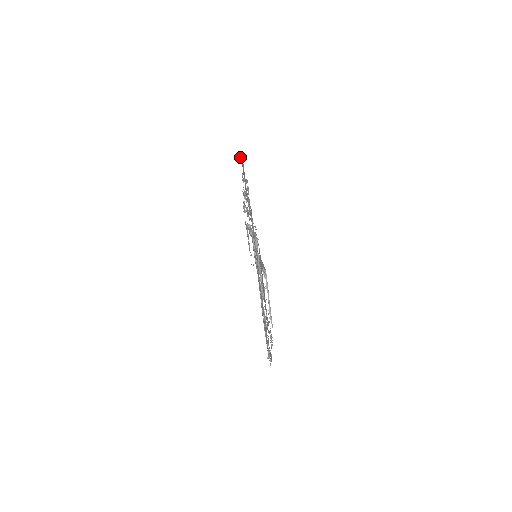
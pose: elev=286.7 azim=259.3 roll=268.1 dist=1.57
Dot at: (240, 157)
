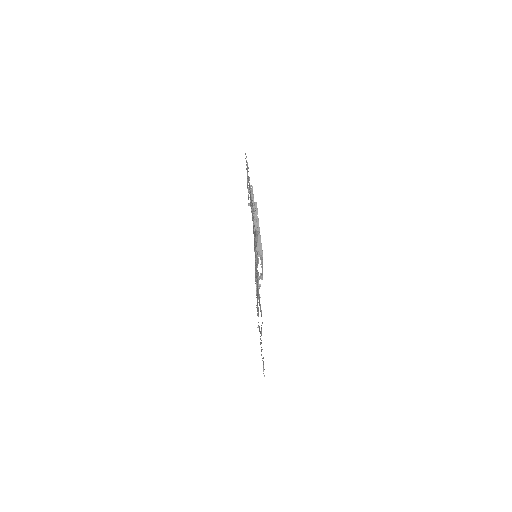
Dot at: occluded
